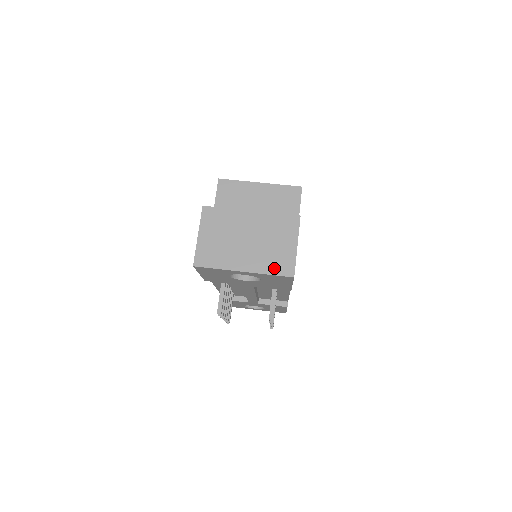
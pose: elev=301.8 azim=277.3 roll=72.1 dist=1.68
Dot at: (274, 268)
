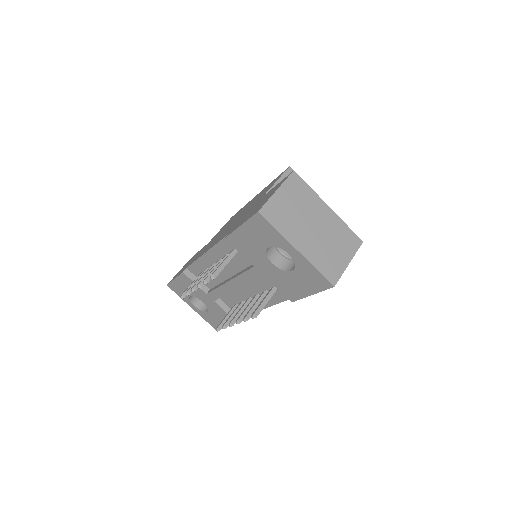
Dot at: (323, 267)
